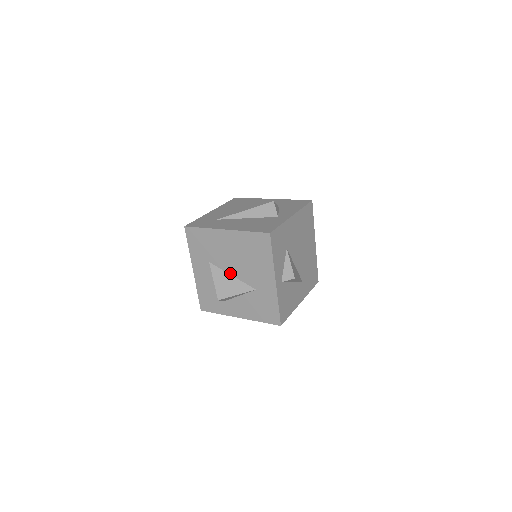
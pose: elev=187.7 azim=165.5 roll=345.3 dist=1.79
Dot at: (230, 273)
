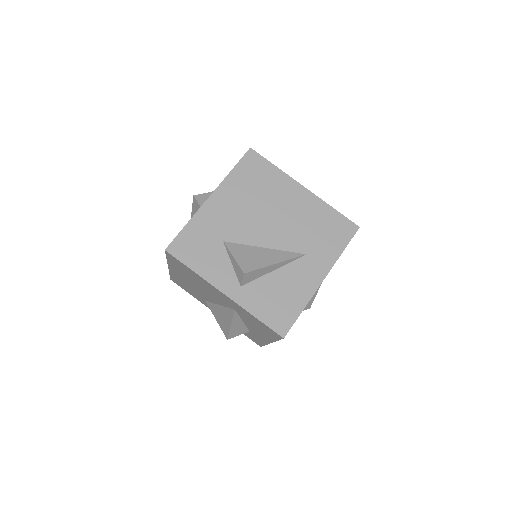
Dot at: (216, 303)
